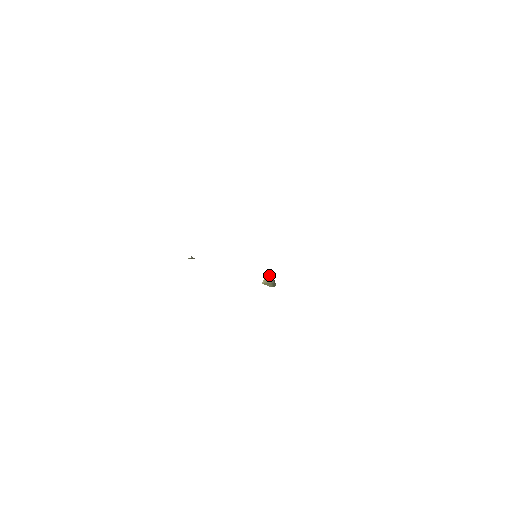
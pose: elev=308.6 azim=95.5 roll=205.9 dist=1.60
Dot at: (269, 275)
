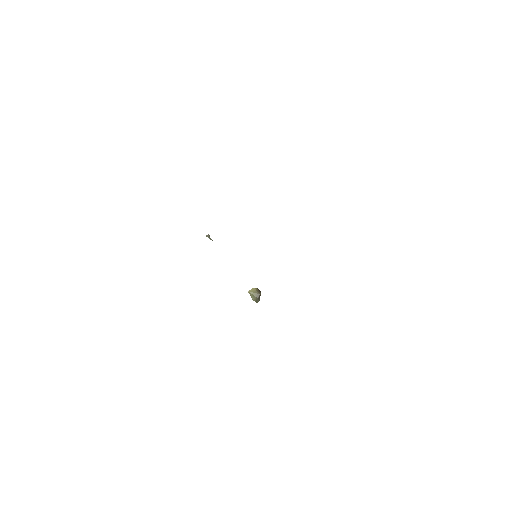
Dot at: occluded
